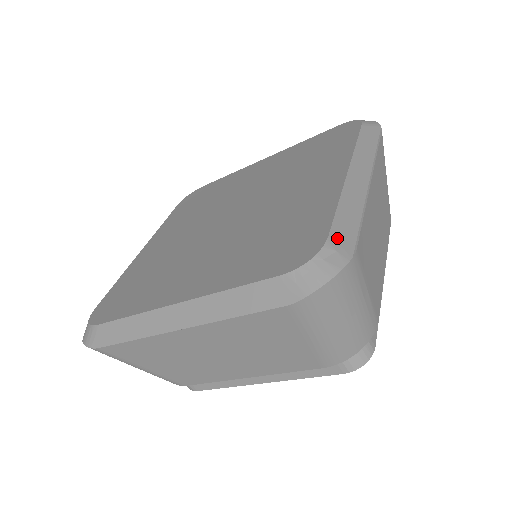
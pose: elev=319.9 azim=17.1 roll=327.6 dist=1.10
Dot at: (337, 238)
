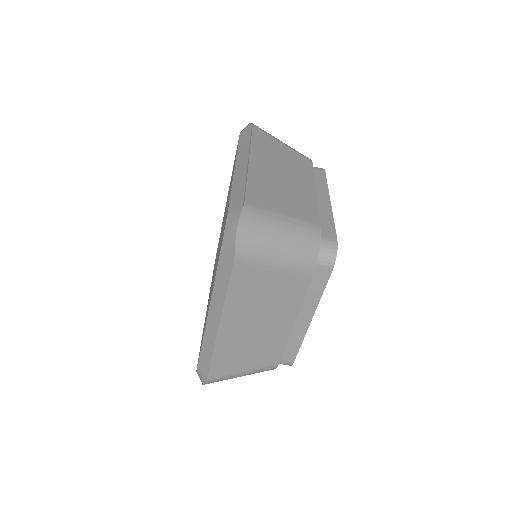
Dot at: (233, 206)
